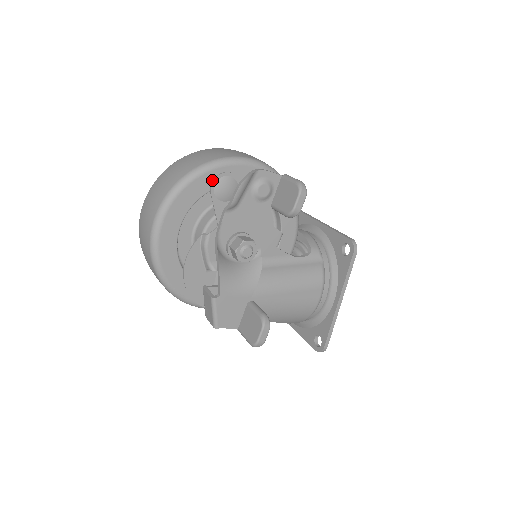
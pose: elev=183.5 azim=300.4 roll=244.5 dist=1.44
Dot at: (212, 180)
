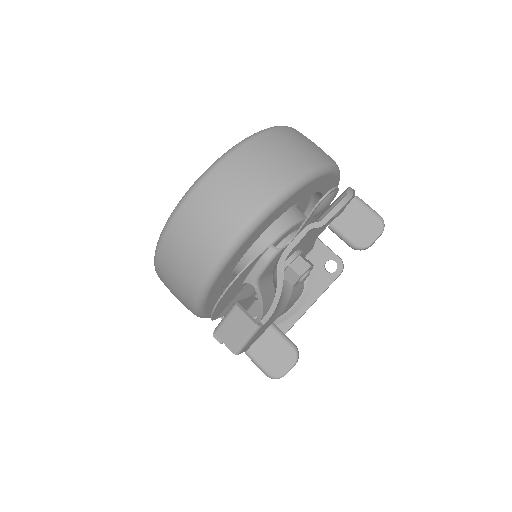
Dot at: (313, 187)
